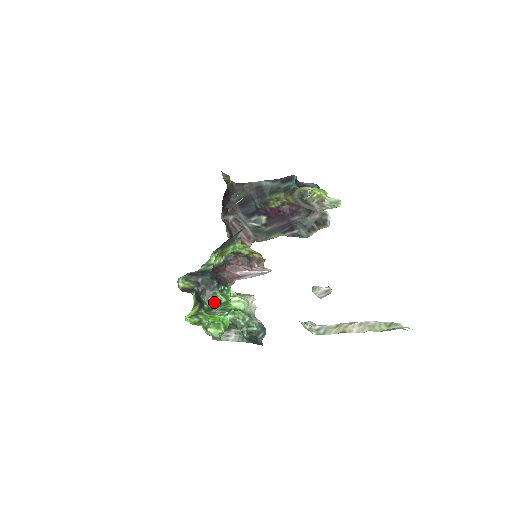
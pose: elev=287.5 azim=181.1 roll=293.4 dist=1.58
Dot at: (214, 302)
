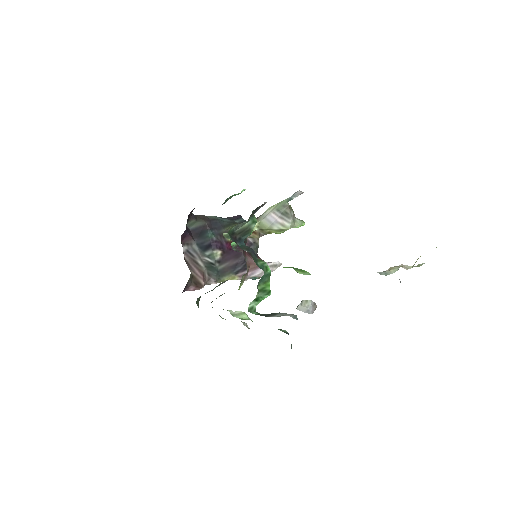
Dot at: (263, 269)
